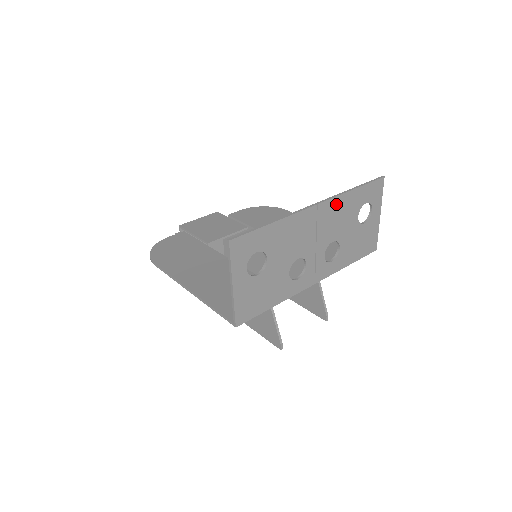
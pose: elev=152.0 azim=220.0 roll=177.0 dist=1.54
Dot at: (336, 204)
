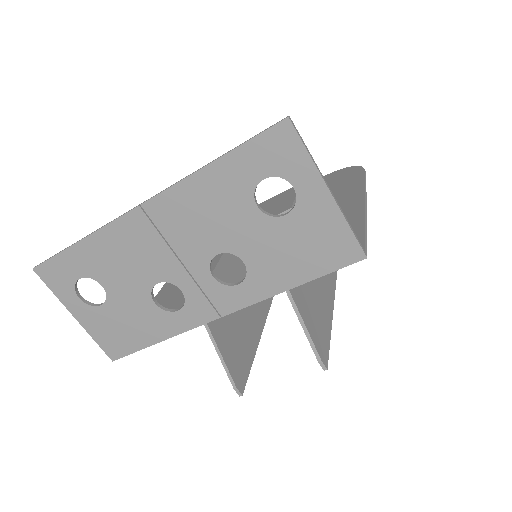
Dot at: (183, 196)
